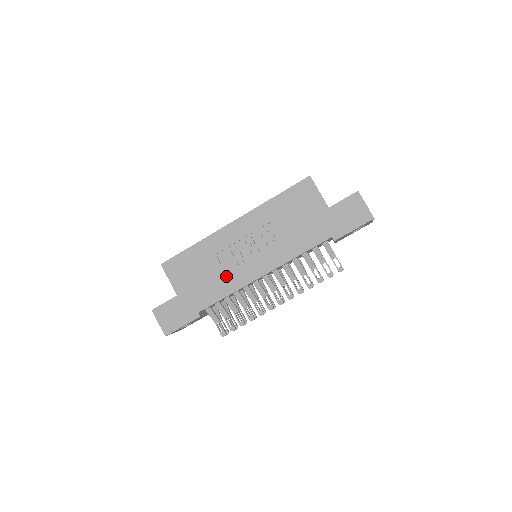
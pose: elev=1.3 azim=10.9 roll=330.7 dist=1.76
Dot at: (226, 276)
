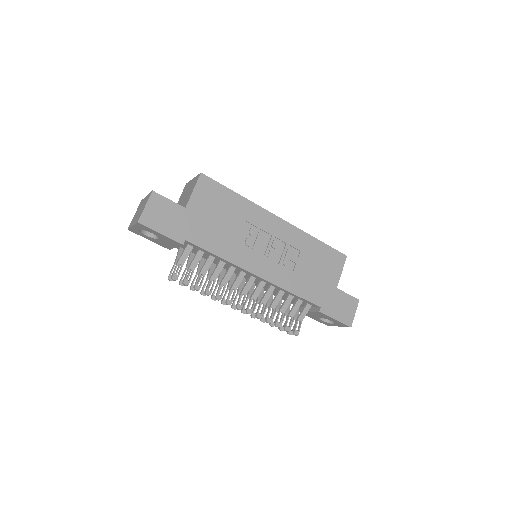
Dot at: (235, 243)
